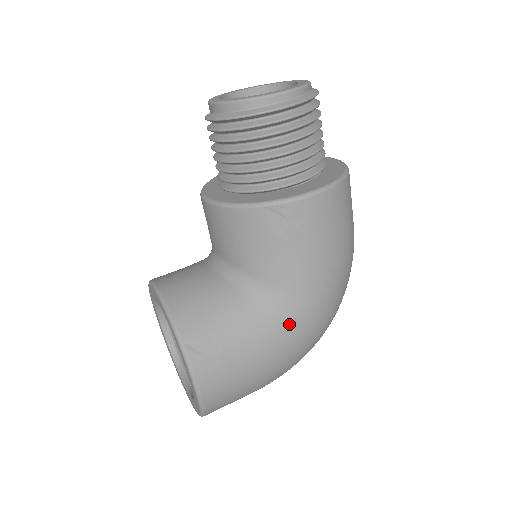
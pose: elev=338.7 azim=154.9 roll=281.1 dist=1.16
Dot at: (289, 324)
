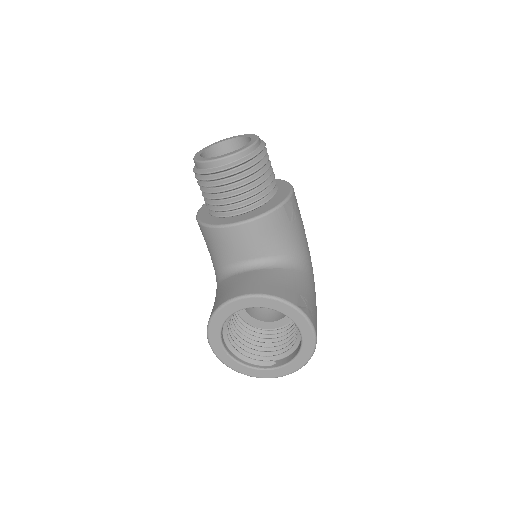
Dot at: (311, 273)
